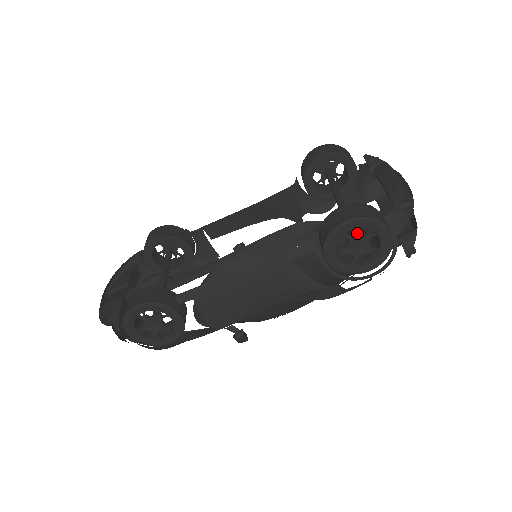
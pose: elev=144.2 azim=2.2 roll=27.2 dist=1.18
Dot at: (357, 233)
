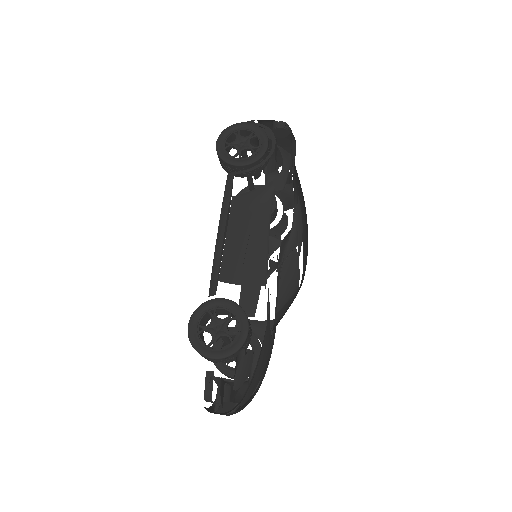
Dot at: (297, 191)
